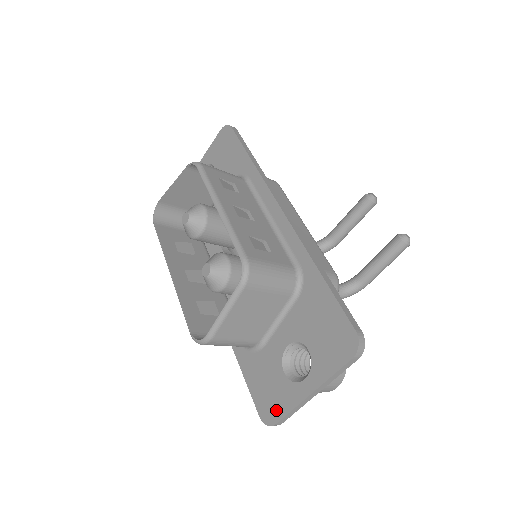
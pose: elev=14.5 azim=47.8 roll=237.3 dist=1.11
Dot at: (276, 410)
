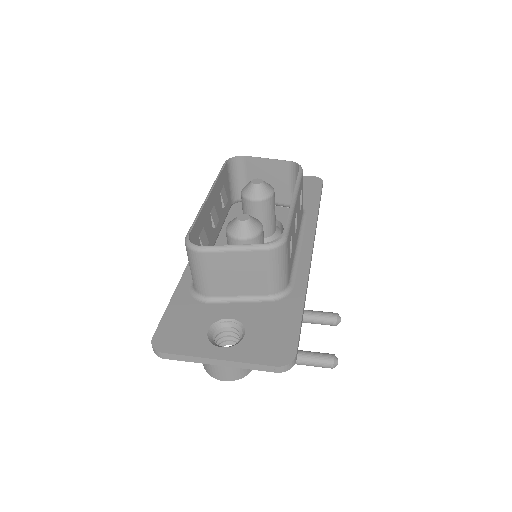
Dot at: (174, 345)
